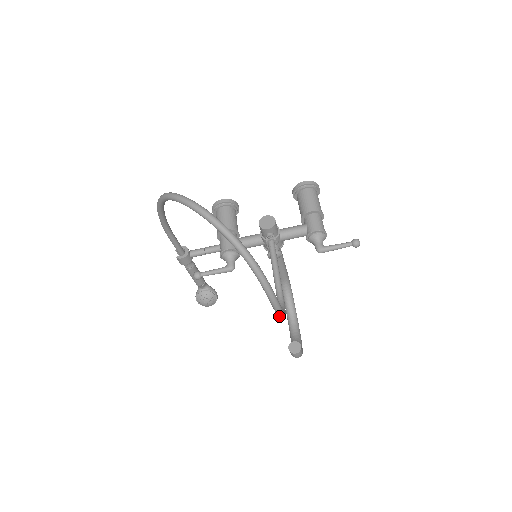
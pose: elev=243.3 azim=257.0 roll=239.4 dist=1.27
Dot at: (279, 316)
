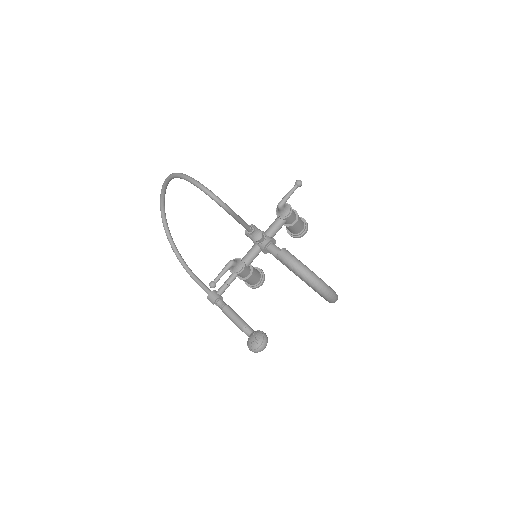
Dot at: (202, 189)
